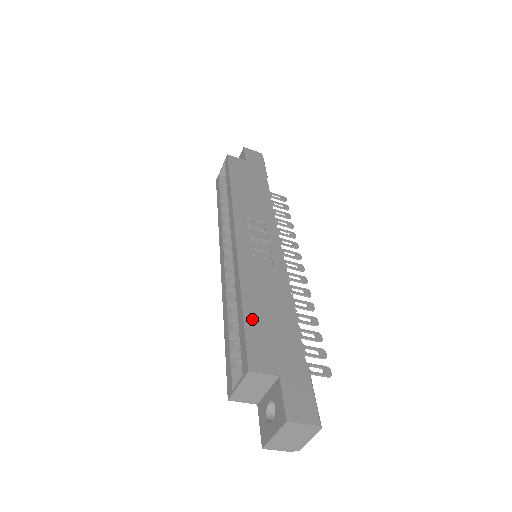
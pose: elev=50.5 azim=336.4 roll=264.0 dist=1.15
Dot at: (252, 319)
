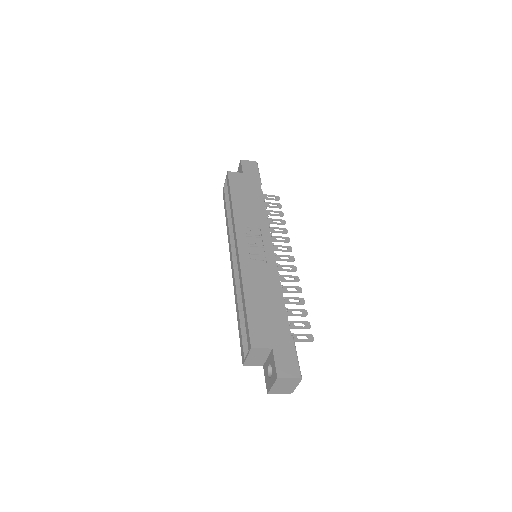
Dot at: (252, 311)
